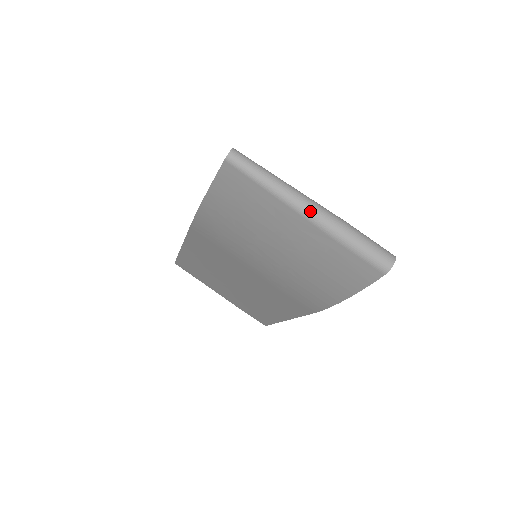
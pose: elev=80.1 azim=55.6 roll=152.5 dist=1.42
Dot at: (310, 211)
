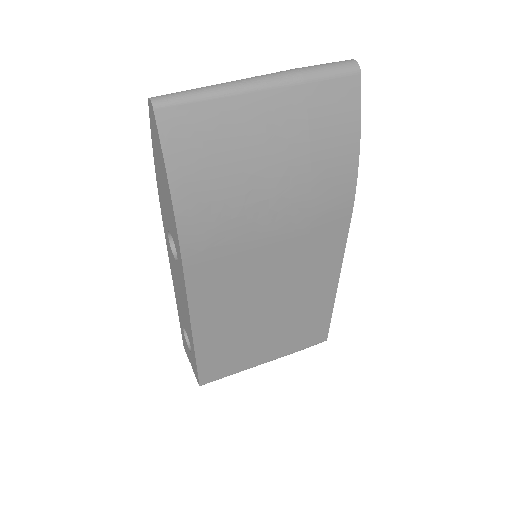
Dot at: (260, 80)
